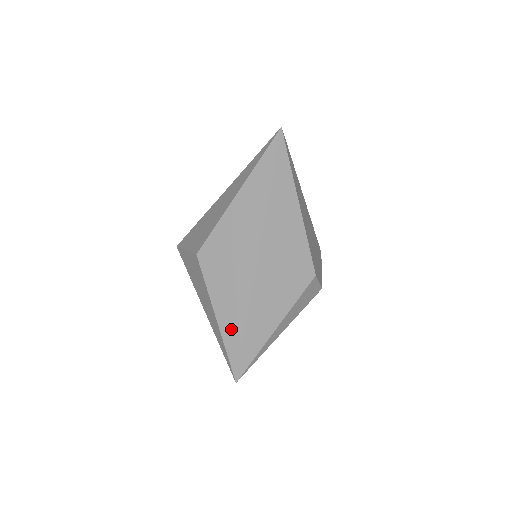
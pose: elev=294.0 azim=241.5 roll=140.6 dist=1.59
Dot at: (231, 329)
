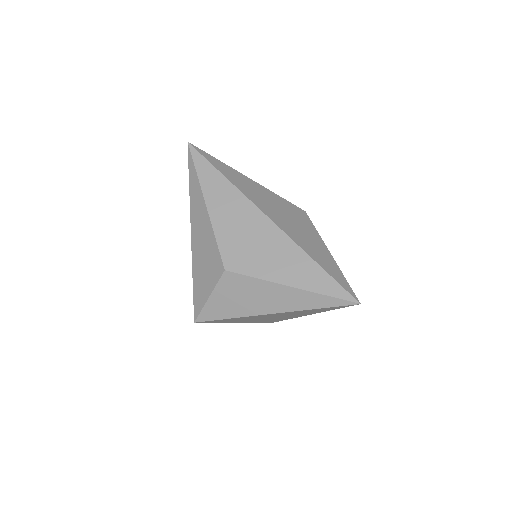
Dot at: (310, 278)
